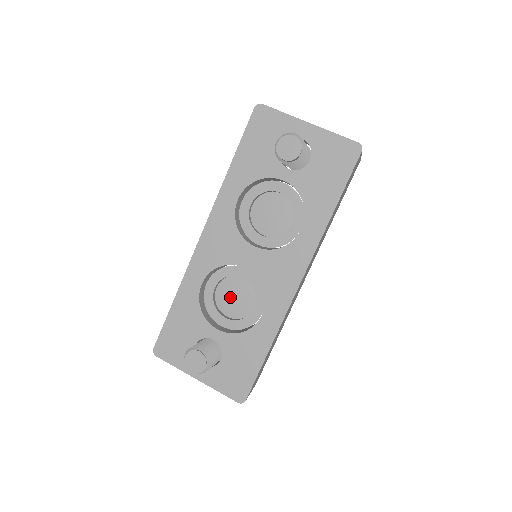
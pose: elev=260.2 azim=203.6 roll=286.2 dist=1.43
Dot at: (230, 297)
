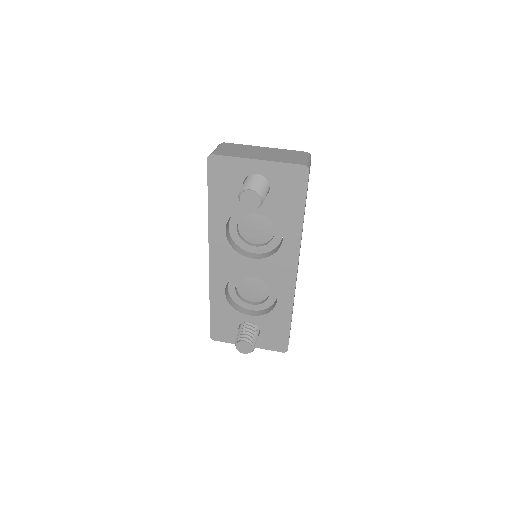
Dot at: (249, 290)
